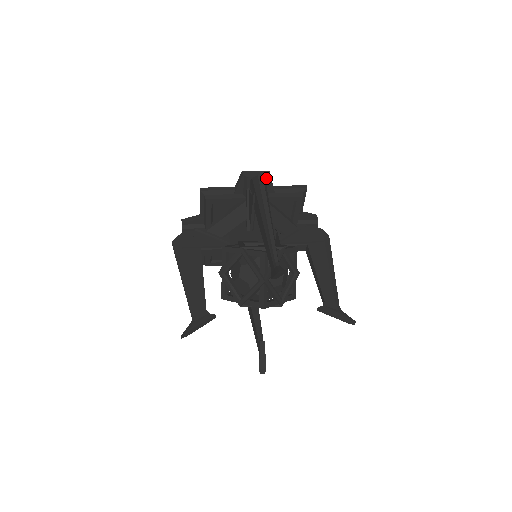
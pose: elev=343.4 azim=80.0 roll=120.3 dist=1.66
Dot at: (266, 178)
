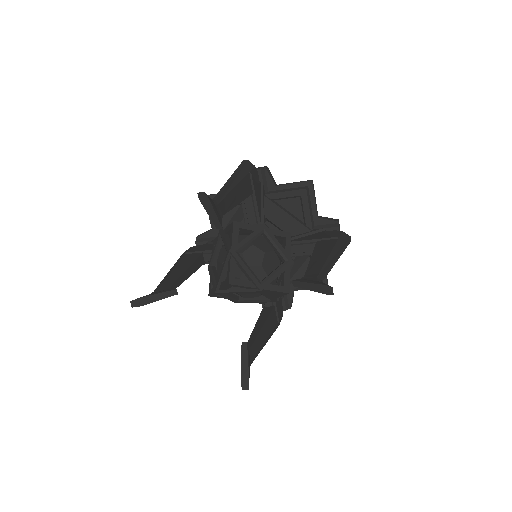
Dot at: (260, 170)
